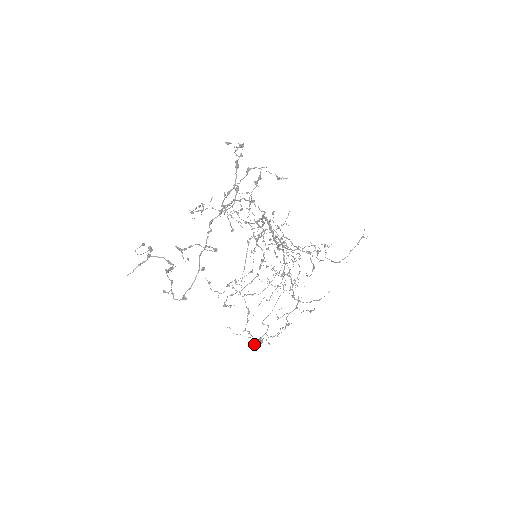
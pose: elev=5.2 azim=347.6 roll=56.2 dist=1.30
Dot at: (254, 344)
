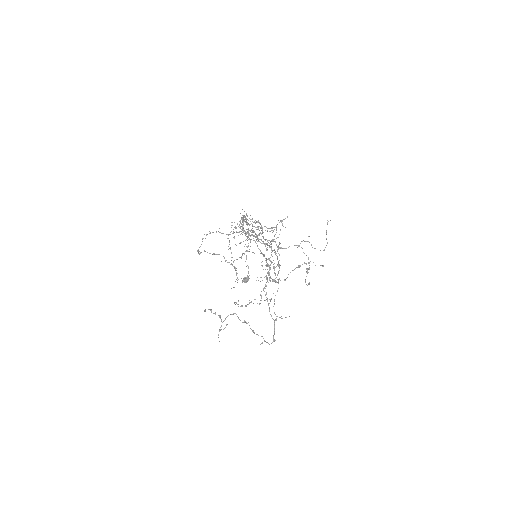
Dot at: (245, 282)
